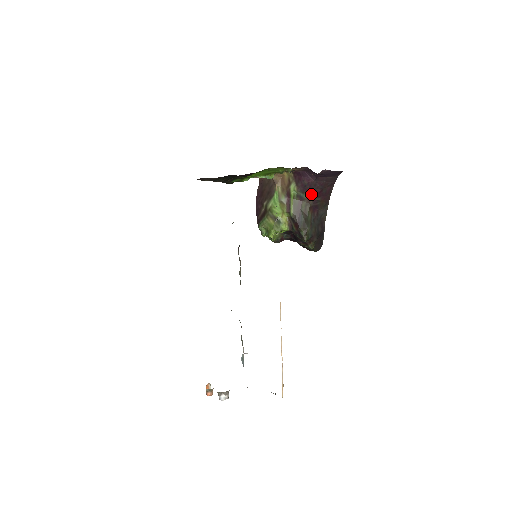
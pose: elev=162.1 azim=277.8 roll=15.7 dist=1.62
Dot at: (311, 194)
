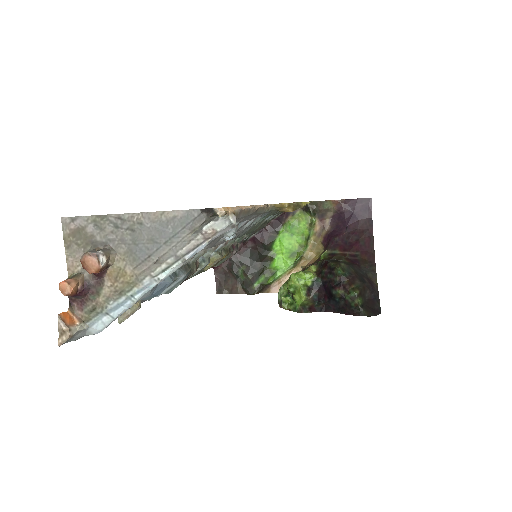
Dot at: (345, 249)
